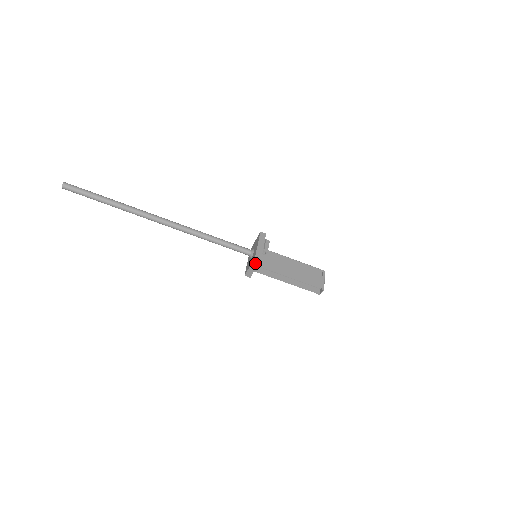
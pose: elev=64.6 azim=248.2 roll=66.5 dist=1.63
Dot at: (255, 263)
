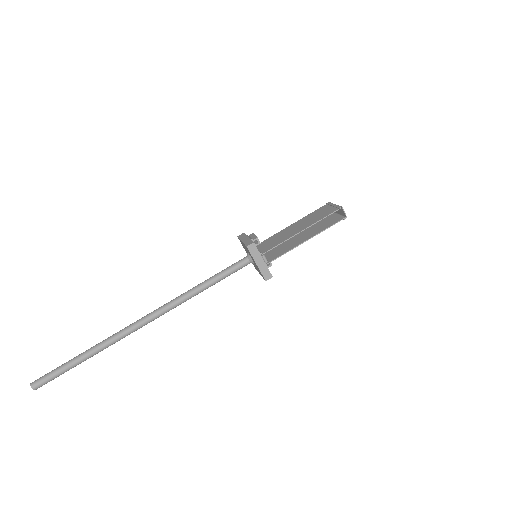
Dot at: (255, 254)
